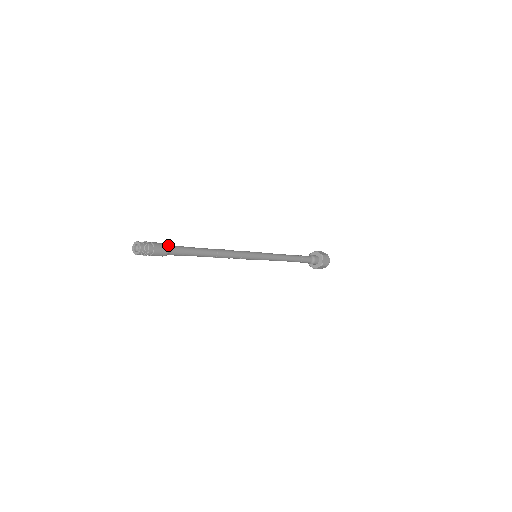
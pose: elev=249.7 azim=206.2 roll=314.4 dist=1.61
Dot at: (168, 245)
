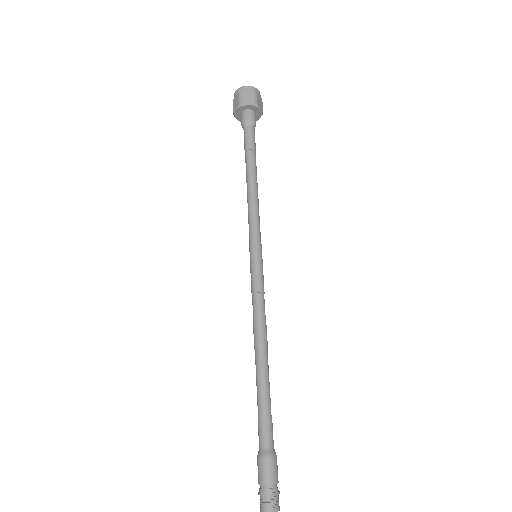
Dot at: (274, 451)
